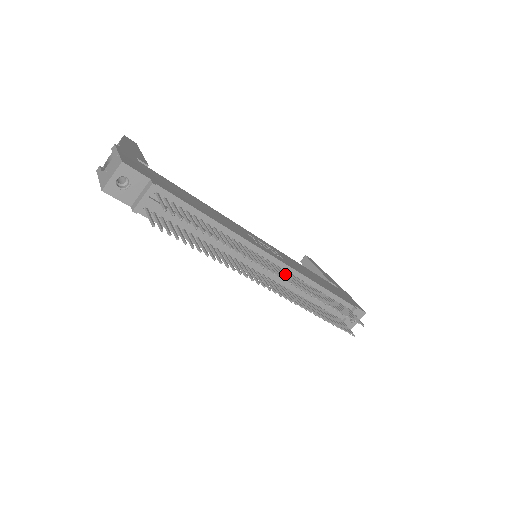
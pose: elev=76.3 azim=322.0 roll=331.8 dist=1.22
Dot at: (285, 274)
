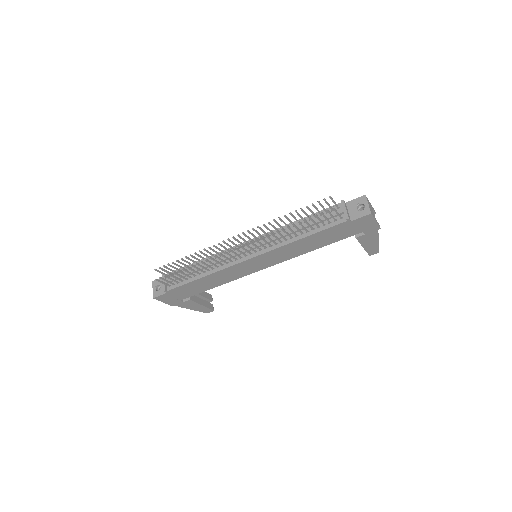
Dot at: (249, 237)
